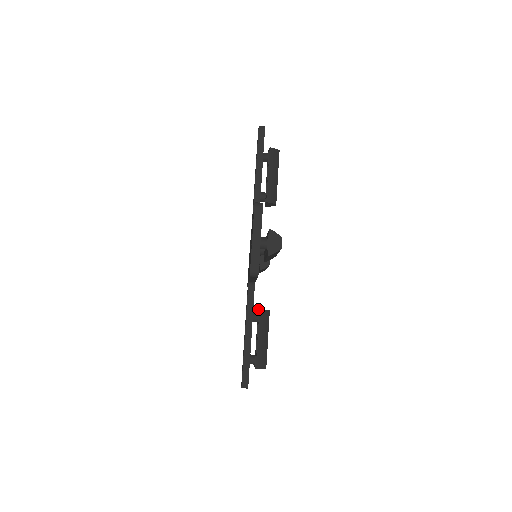
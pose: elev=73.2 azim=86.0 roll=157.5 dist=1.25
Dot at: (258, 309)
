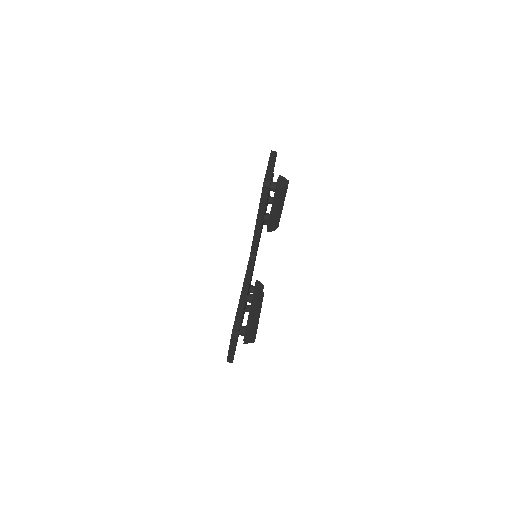
Dot at: occluded
